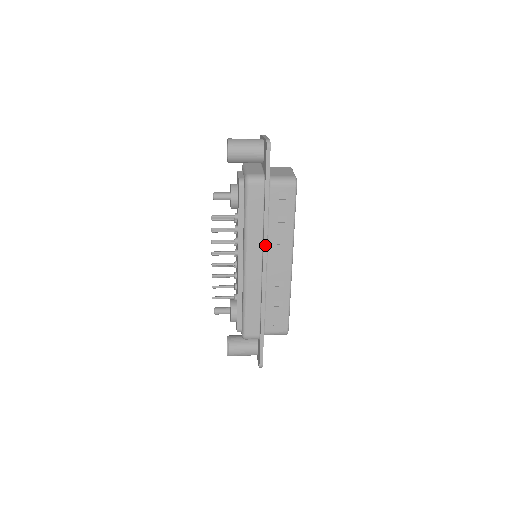
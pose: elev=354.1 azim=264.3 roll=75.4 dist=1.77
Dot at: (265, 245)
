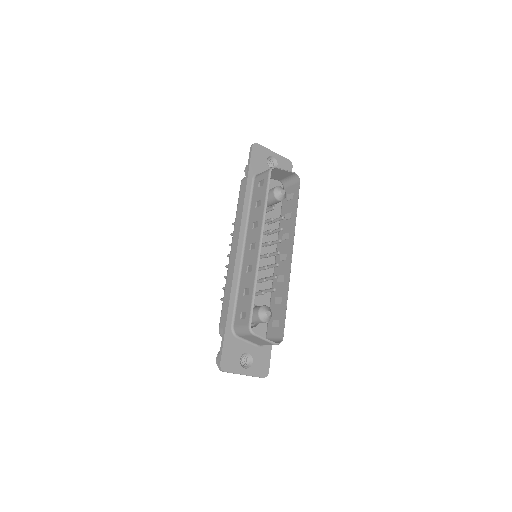
Dot at: (239, 227)
